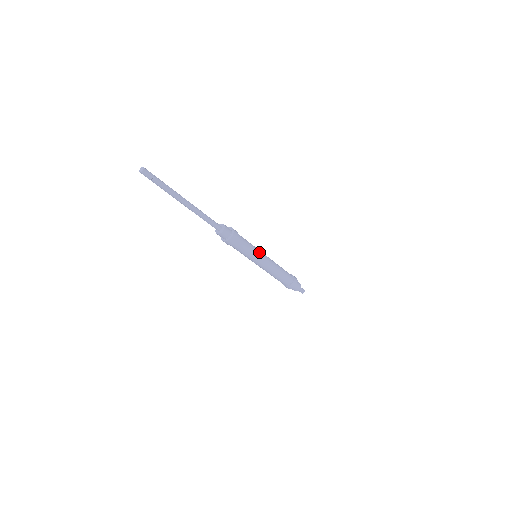
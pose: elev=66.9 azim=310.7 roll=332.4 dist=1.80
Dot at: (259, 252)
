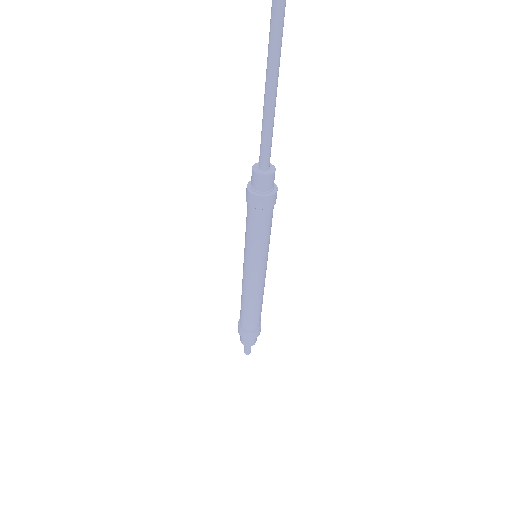
Dot at: (267, 255)
